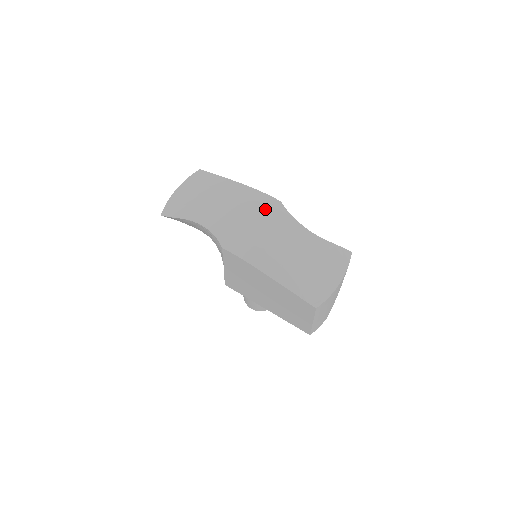
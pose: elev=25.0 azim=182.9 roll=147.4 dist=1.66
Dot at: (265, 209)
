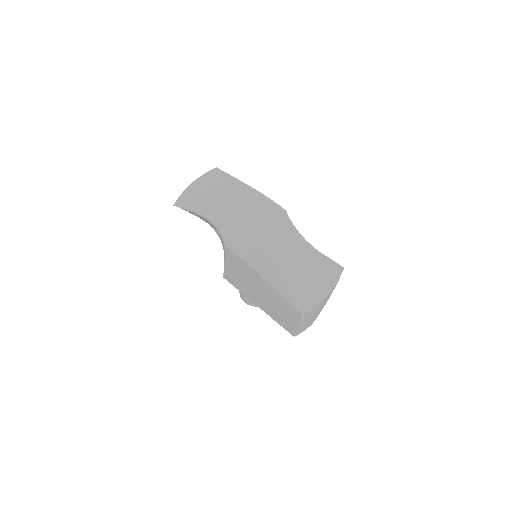
Dot at: (270, 216)
